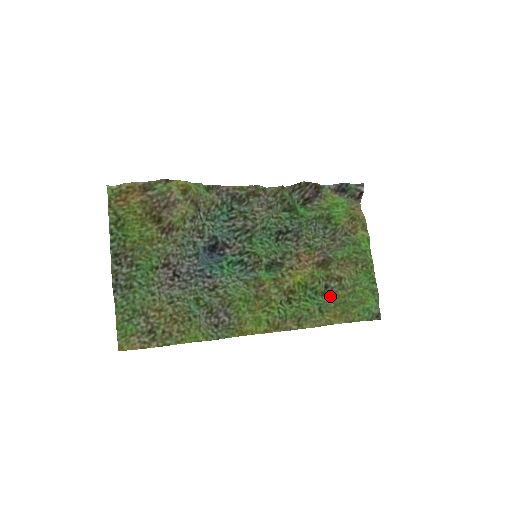
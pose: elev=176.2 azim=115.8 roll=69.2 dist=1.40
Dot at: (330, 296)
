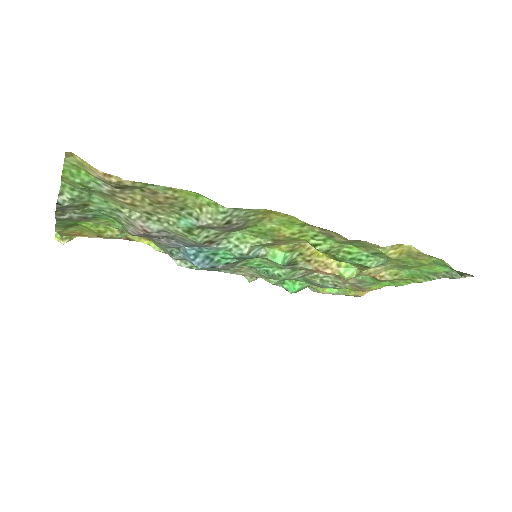
Dot at: (380, 264)
